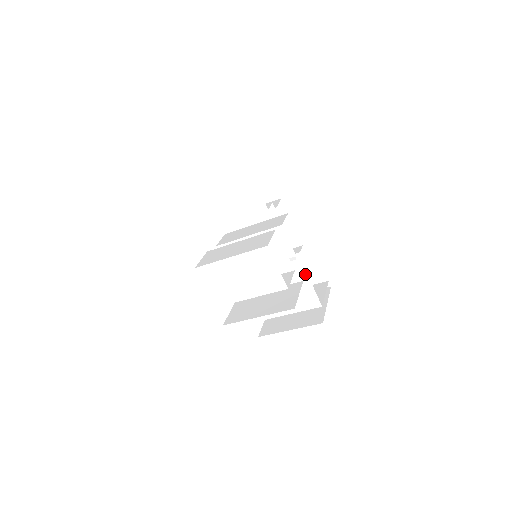
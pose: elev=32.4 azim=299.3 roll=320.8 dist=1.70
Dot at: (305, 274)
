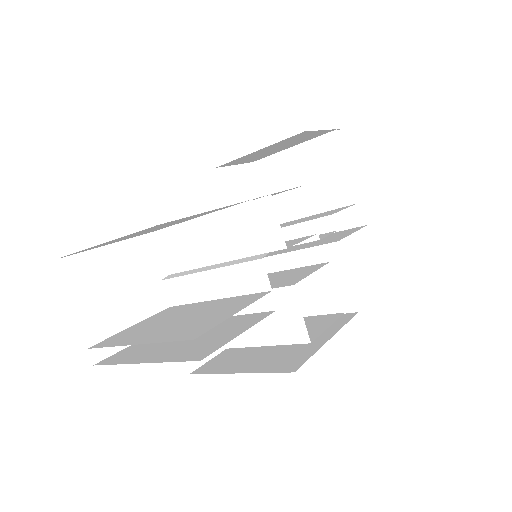
Dot at: (329, 216)
